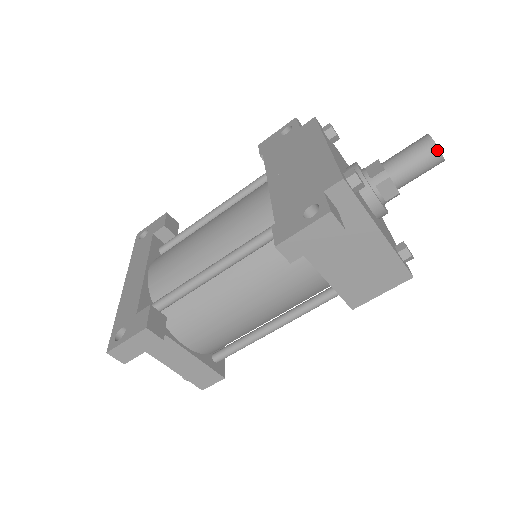
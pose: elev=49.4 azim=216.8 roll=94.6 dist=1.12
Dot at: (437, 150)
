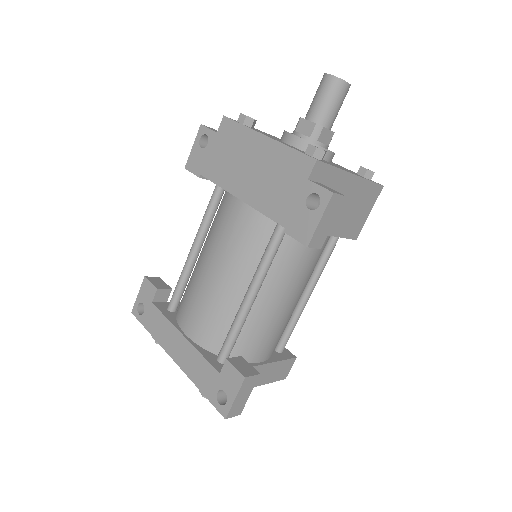
Dot at: (344, 83)
